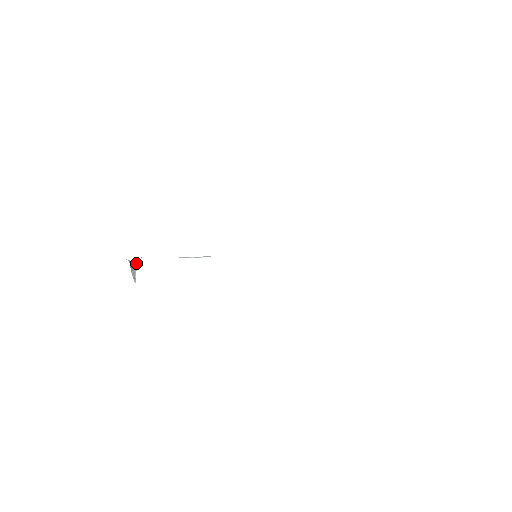
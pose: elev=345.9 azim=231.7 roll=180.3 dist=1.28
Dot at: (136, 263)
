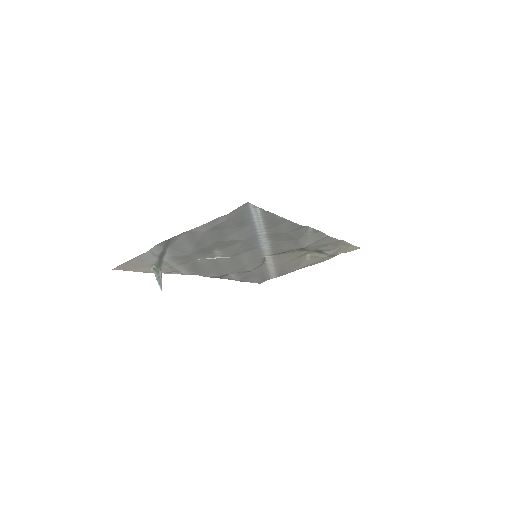
Dot at: (160, 272)
